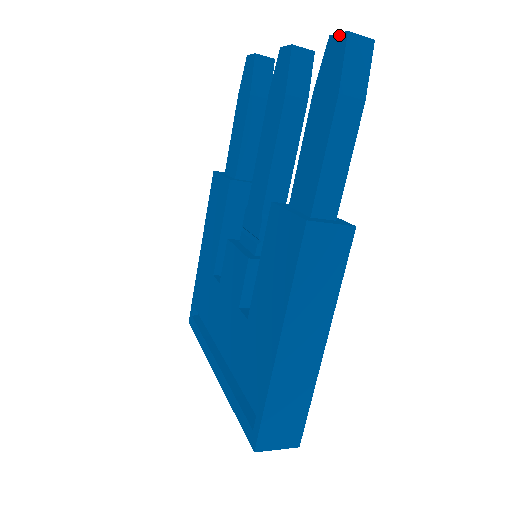
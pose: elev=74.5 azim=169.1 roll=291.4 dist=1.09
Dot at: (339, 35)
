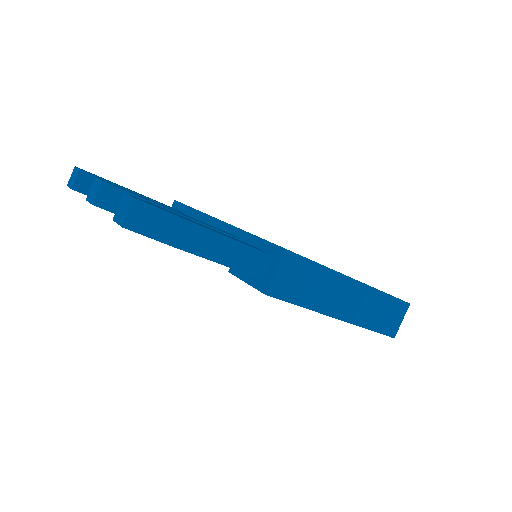
Dot at: (120, 225)
